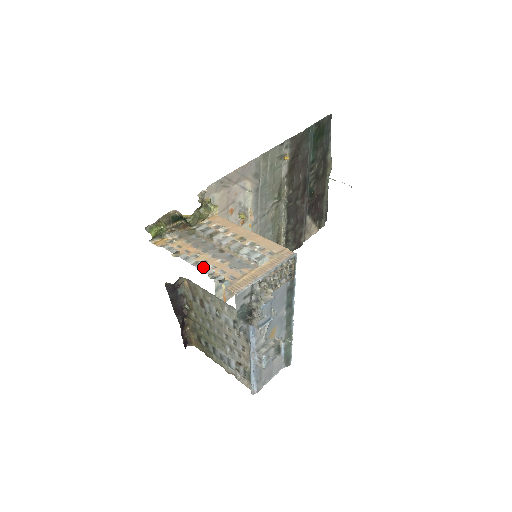
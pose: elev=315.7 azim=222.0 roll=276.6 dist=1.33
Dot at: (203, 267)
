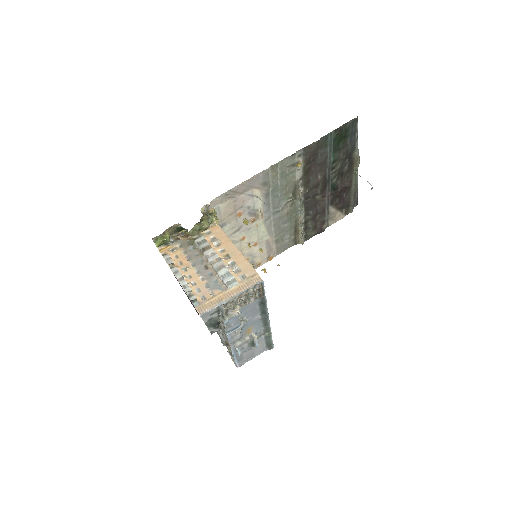
Dot at: (184, 284)
